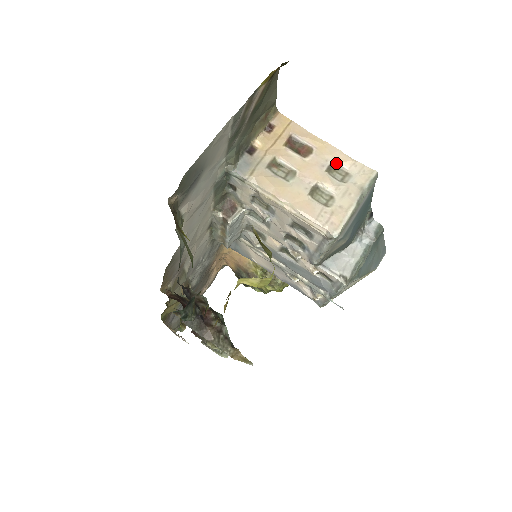
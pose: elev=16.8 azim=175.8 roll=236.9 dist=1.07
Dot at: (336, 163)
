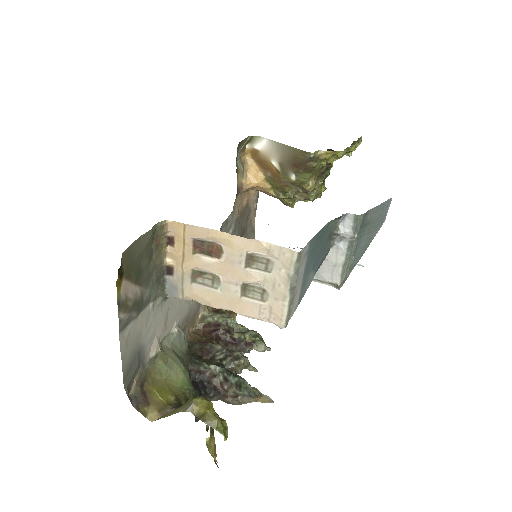
Dot at: (252, 253)
